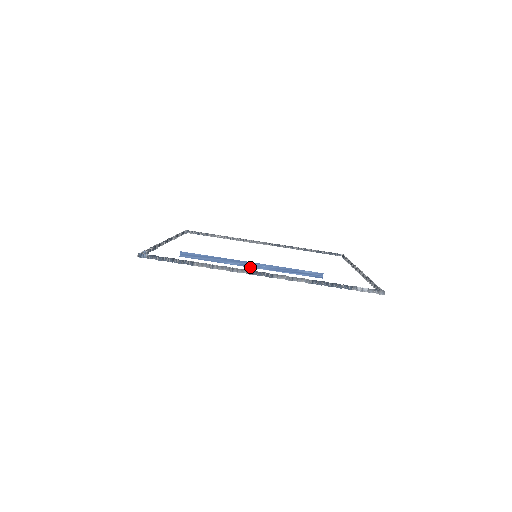
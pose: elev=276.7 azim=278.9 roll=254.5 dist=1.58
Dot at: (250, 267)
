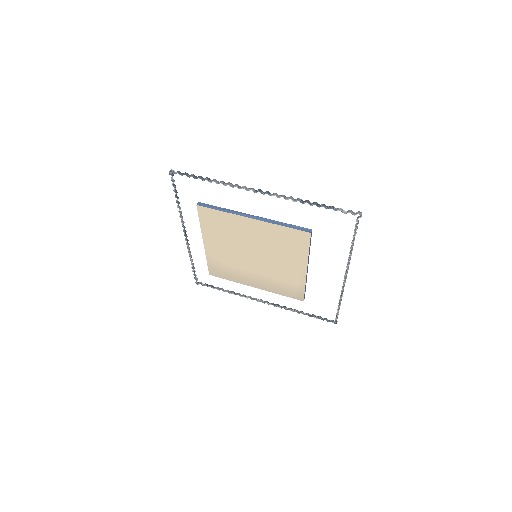
Dot at: (251, 218)
